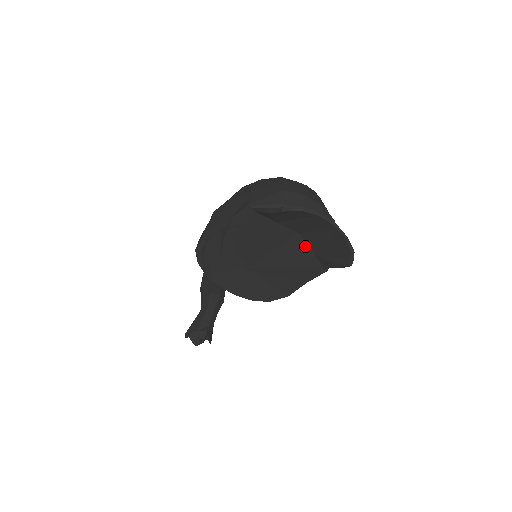
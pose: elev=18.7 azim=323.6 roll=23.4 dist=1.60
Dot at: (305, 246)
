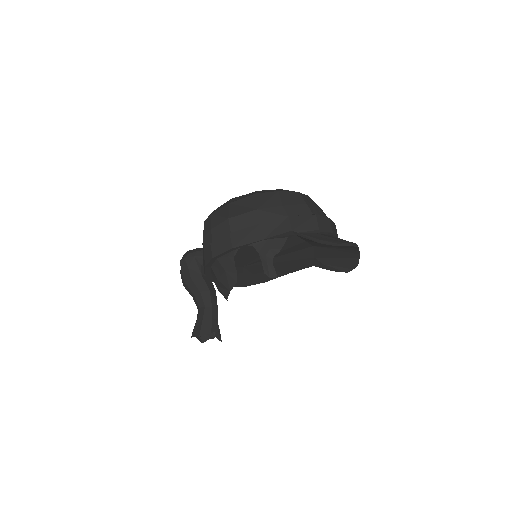
Dot at: (311, 254)
